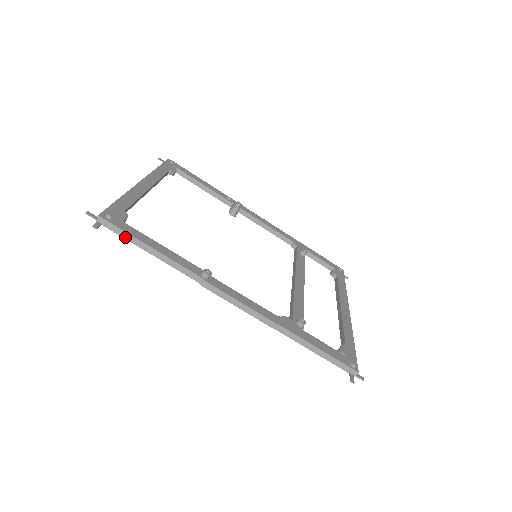
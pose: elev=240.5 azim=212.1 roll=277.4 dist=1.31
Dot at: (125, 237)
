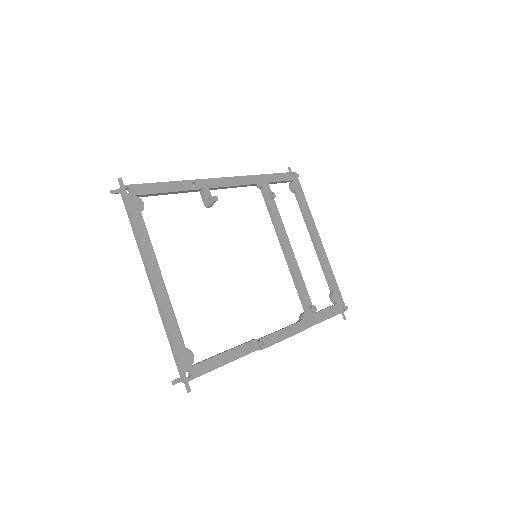
Dot at: occluded
